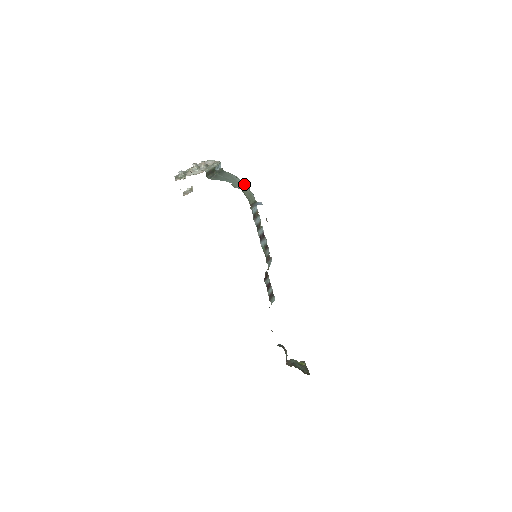
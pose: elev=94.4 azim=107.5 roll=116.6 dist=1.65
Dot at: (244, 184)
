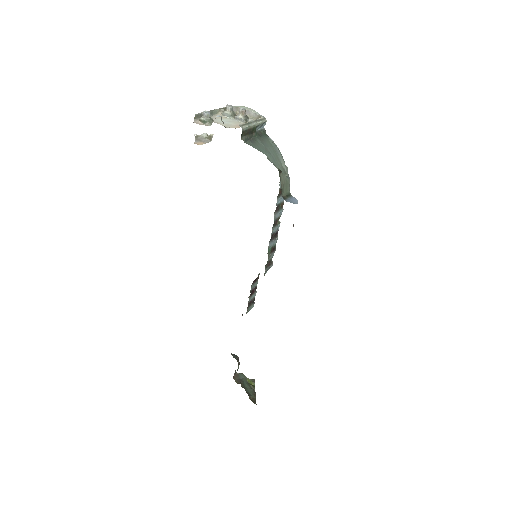
Dot at: occluded
